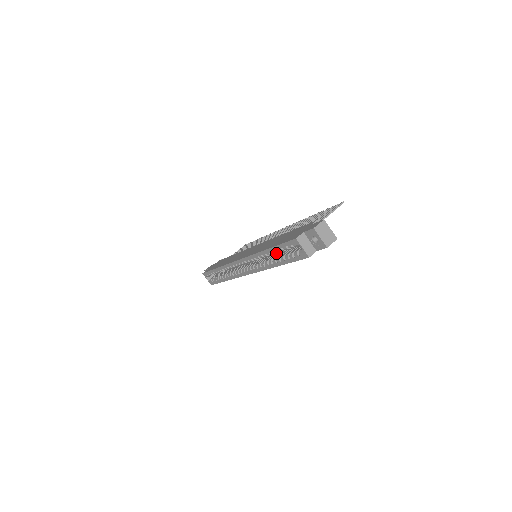
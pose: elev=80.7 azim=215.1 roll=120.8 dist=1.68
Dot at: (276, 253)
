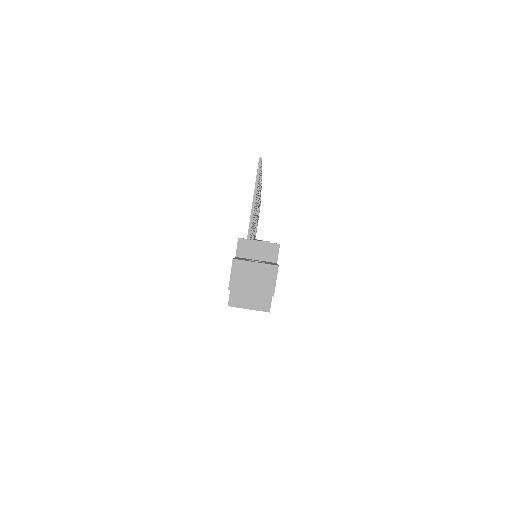
Dot at: occluded
